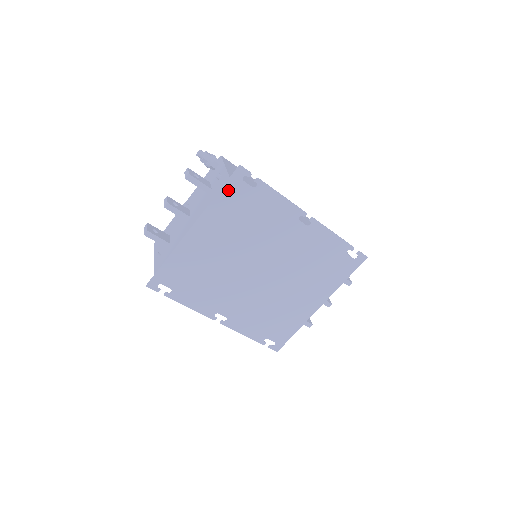
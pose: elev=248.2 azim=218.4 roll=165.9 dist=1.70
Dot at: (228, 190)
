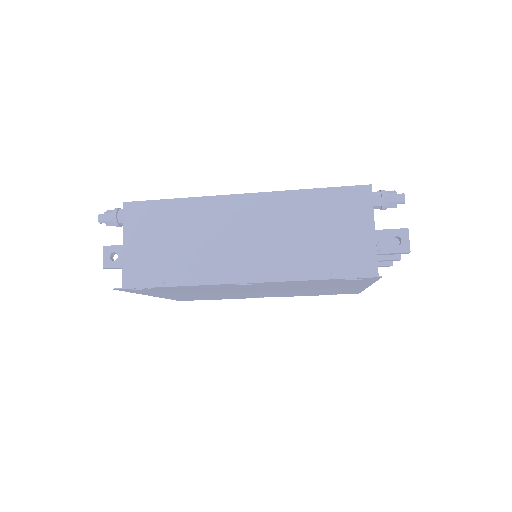
Dot at: (136, 291)
